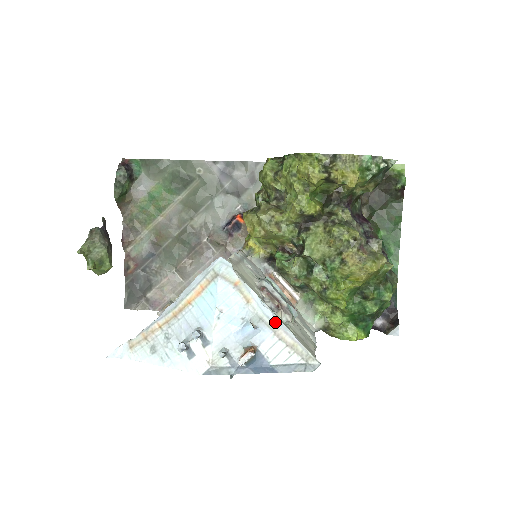
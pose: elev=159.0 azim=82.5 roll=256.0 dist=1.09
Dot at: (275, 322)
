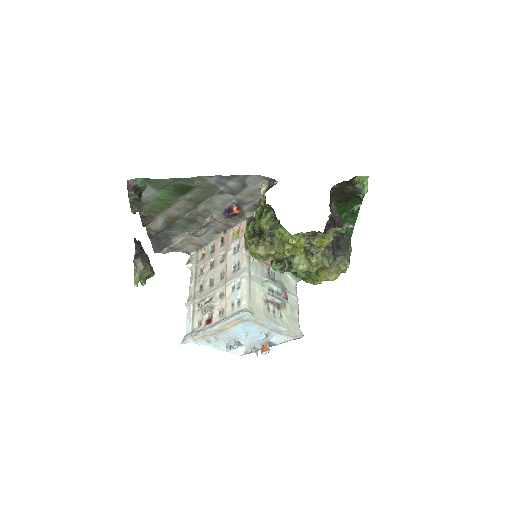
Dot at: (279, 329)
